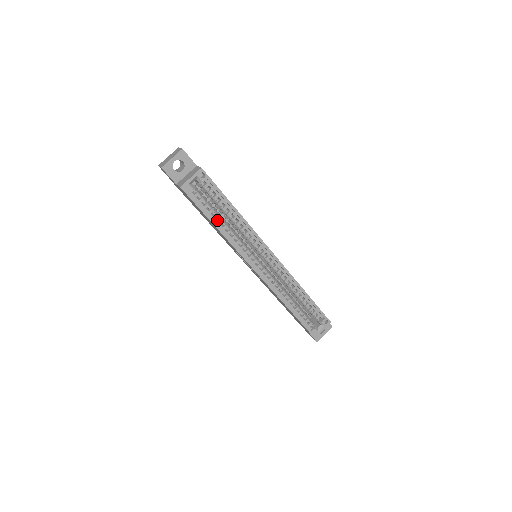
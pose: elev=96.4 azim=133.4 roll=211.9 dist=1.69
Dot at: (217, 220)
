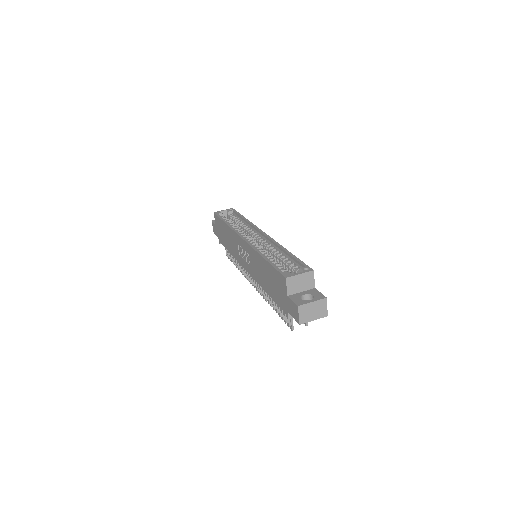
Dot at: occluded
